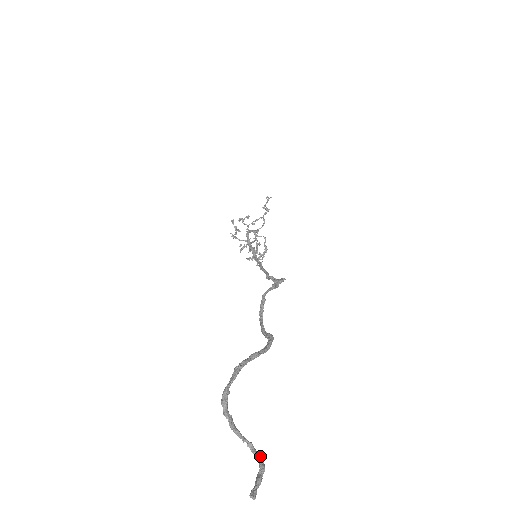
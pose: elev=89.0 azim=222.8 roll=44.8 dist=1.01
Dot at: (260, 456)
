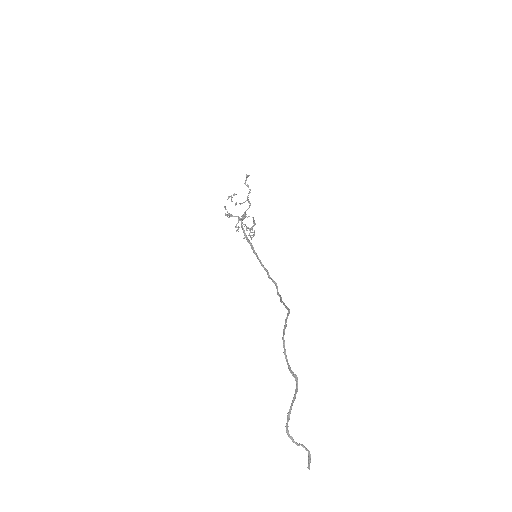
Dot at: (307, 449)
